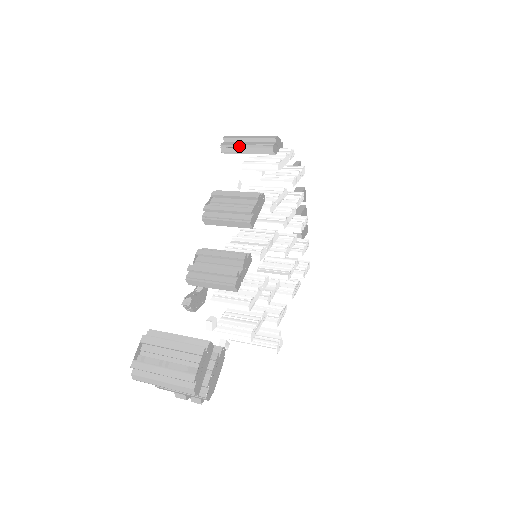
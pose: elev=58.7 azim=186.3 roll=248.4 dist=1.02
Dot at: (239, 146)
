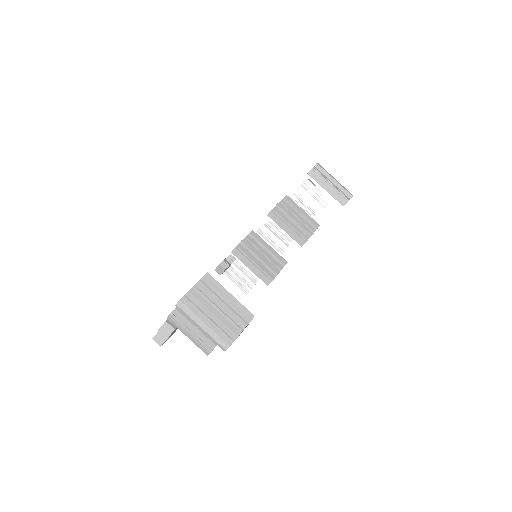
Dot at: (326, 180)
